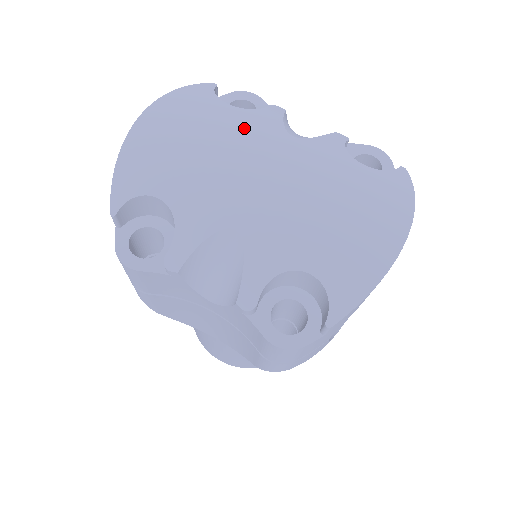
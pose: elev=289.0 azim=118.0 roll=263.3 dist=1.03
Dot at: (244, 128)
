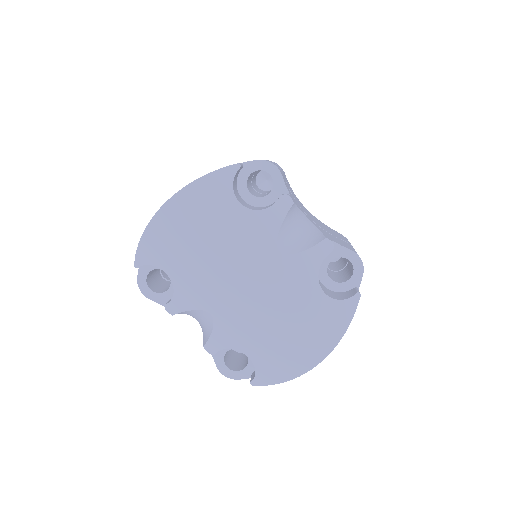
Dot at: (242, 237)
